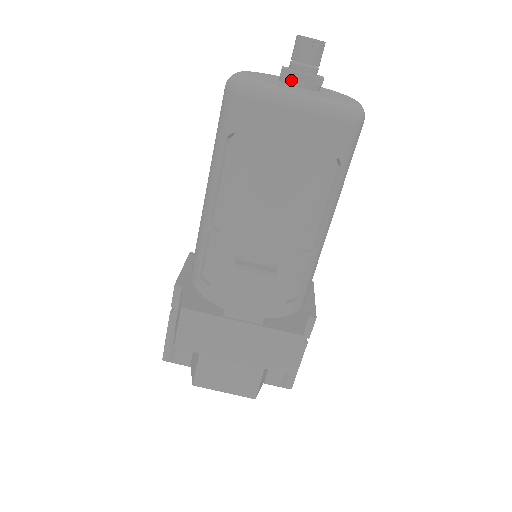
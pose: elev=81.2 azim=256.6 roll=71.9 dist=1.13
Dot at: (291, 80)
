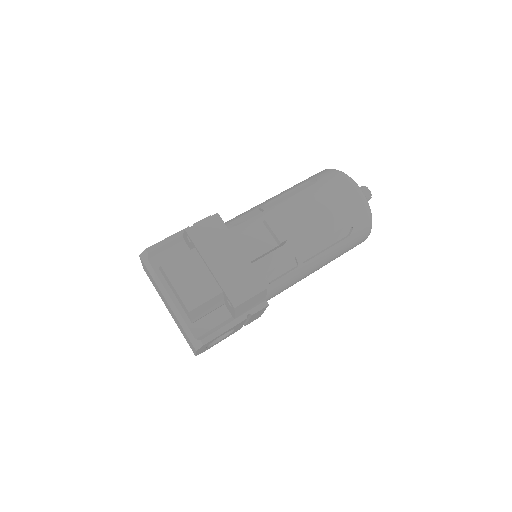
Dot at: occluded
